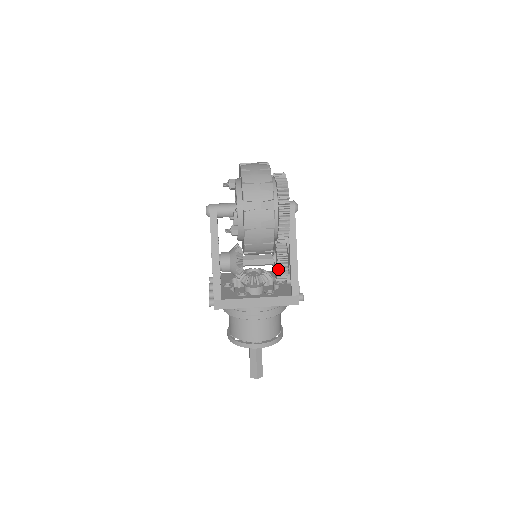
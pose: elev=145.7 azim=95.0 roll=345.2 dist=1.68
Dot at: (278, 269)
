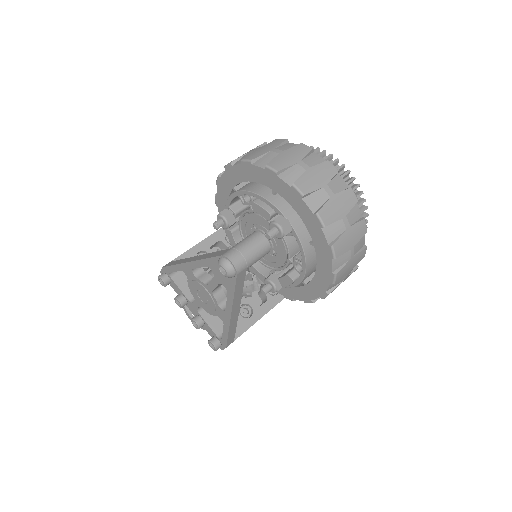
Dot at: occluded
